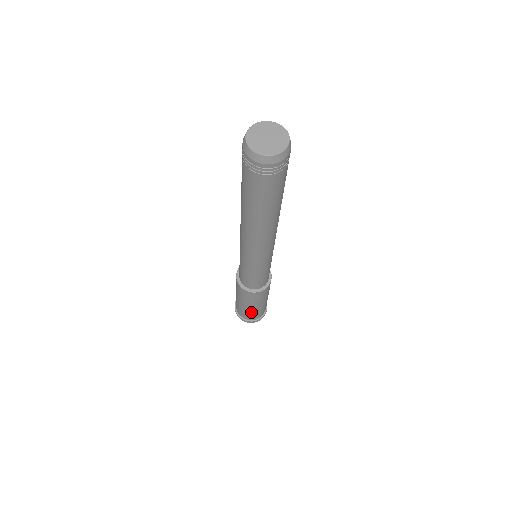
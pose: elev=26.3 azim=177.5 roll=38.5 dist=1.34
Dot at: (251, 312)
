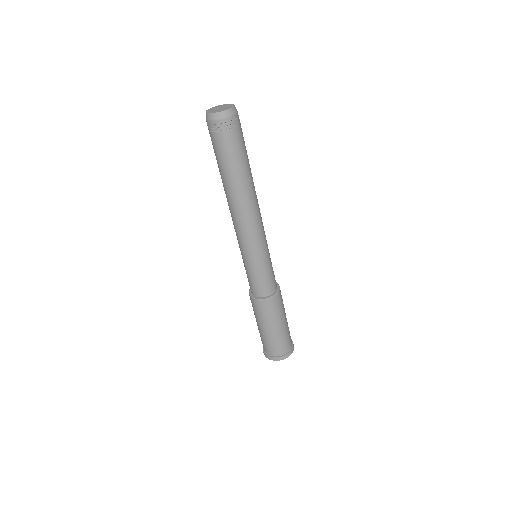
Dot at: (261, 336)
